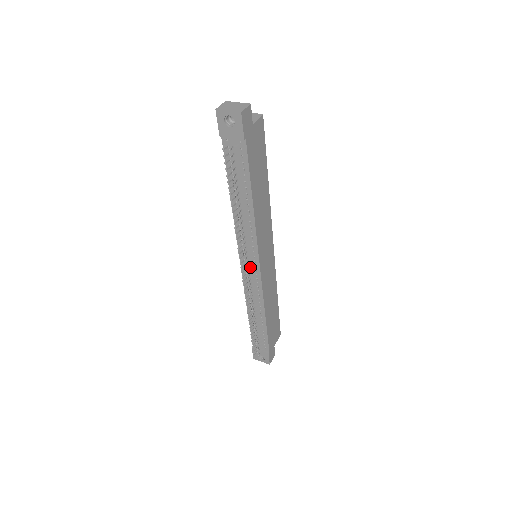
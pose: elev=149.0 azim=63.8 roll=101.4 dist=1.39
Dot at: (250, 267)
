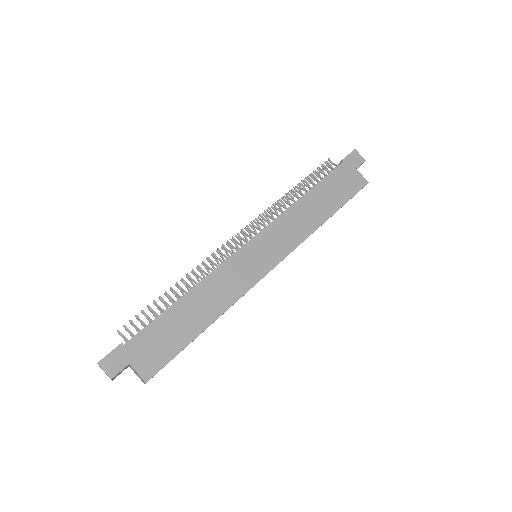
Dot at: occluded
